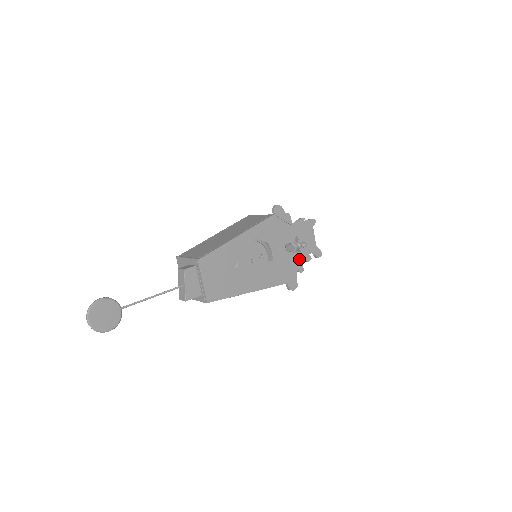
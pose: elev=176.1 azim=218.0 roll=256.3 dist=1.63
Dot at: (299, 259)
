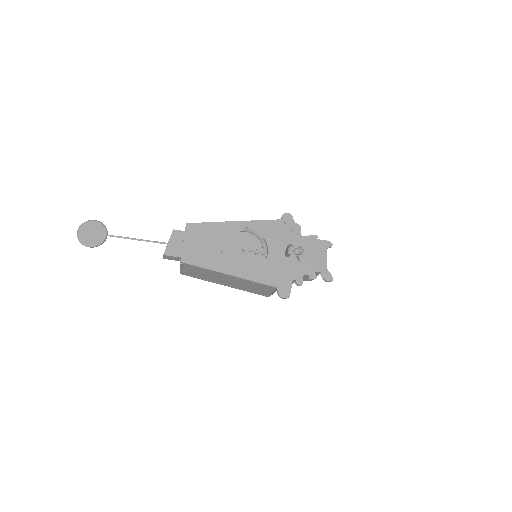
Dot at: (300, 271)
